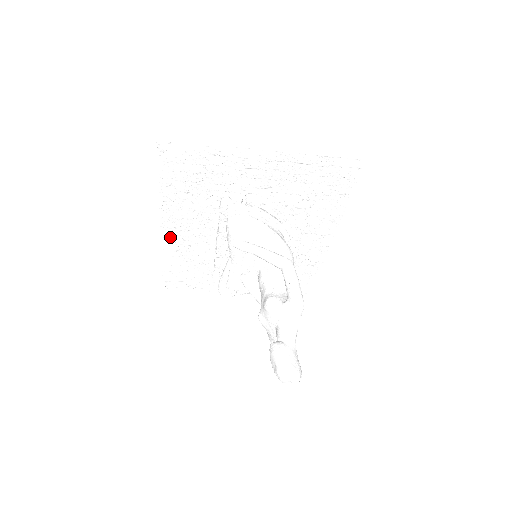
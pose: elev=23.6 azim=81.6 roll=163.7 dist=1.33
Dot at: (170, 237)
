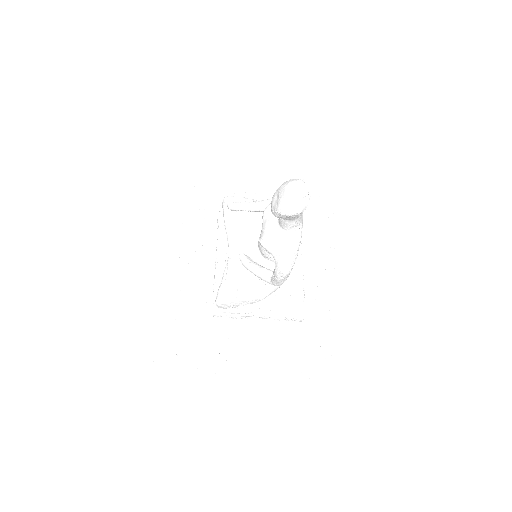
Dot at: (166, 278)
